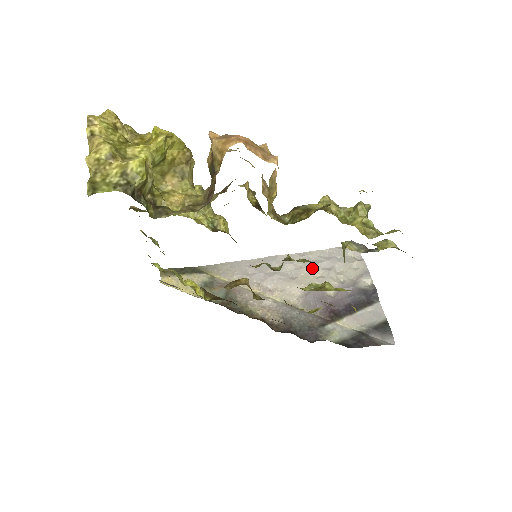
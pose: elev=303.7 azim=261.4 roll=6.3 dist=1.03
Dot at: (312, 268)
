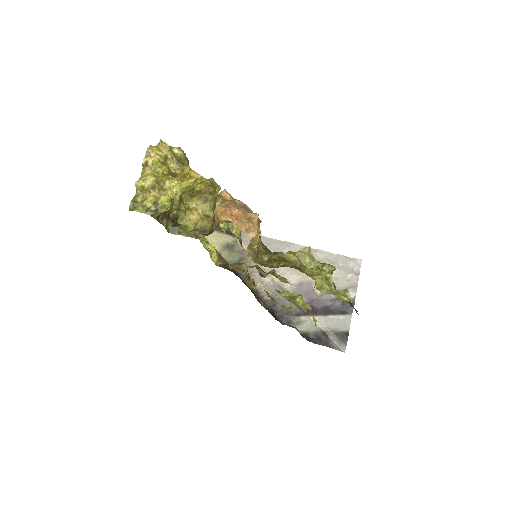
Dot at: occluded
